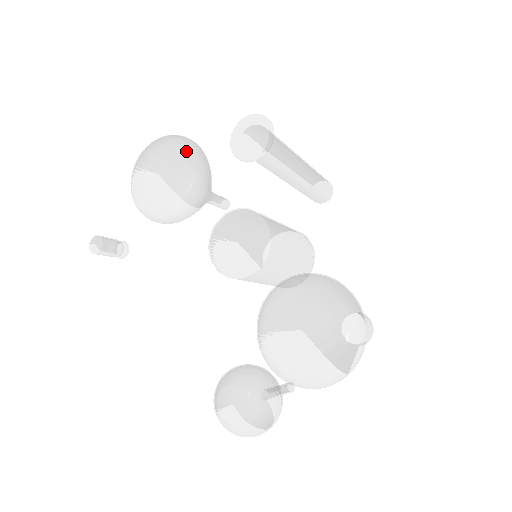
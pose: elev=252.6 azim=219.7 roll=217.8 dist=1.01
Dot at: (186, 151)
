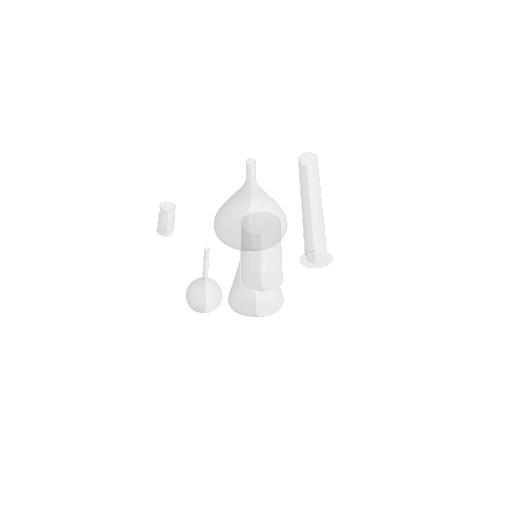
Dot at: (280, 239)
